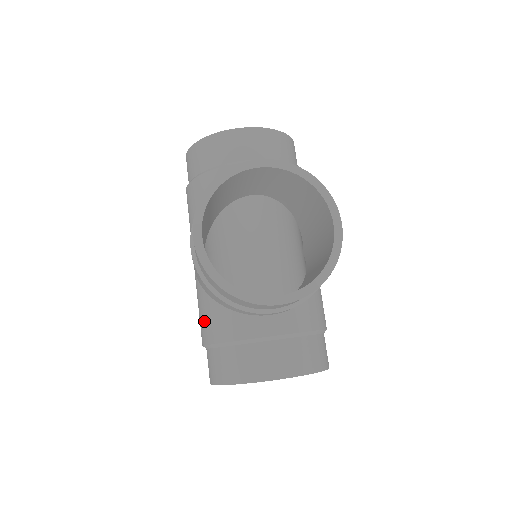
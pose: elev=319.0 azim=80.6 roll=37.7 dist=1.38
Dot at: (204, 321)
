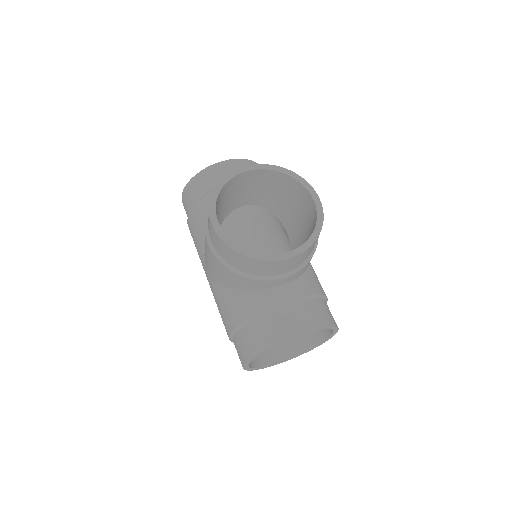
Dot at: (227, 311)
